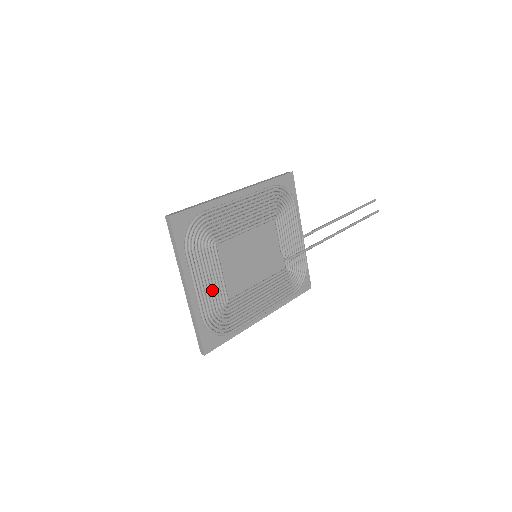
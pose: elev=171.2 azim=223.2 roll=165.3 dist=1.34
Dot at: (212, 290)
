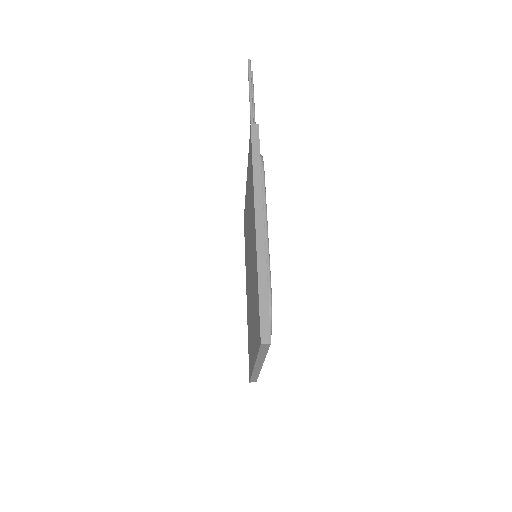
Dot at: occluded
